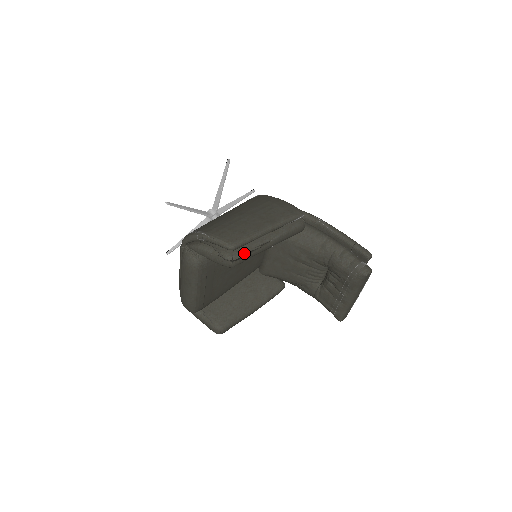
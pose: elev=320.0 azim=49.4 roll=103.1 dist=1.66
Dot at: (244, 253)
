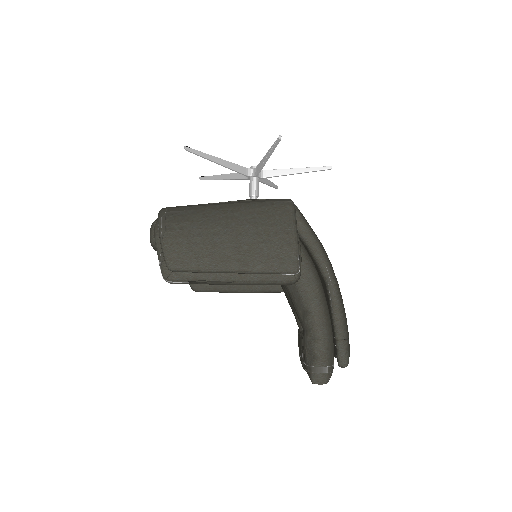
Dot at: (184, 280)
